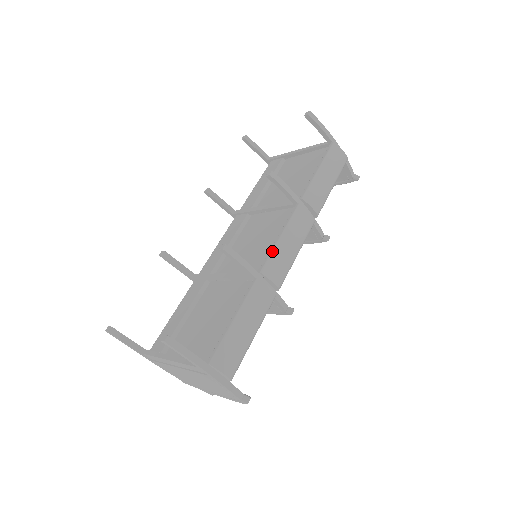
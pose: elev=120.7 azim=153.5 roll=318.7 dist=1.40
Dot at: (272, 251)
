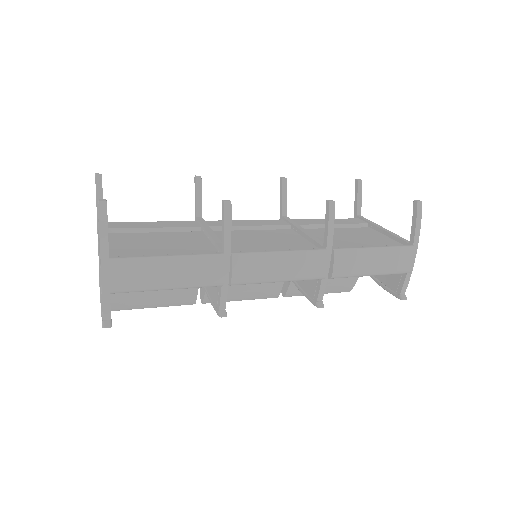
Dot at: (261, 252)
